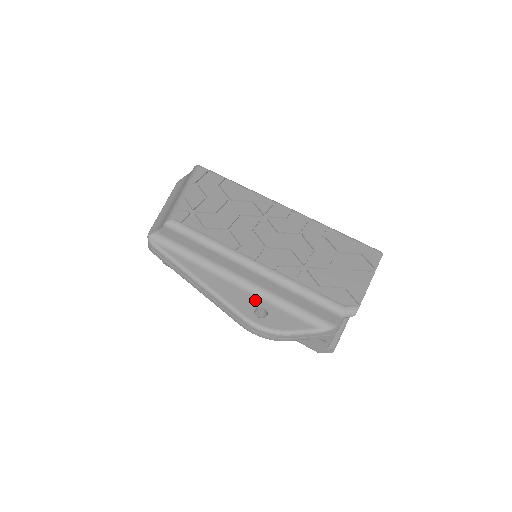
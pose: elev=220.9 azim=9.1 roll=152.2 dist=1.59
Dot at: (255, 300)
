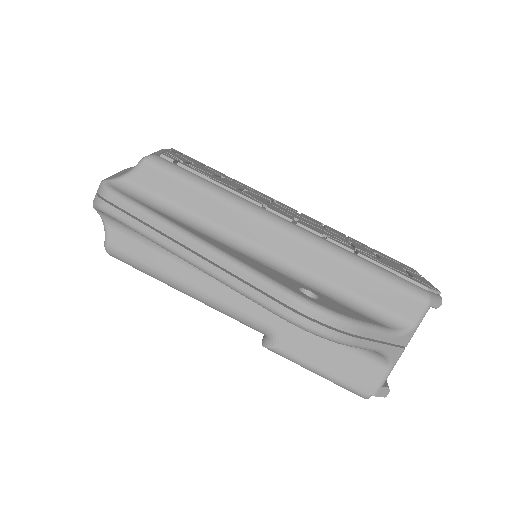
Dot at: (292, 280)
